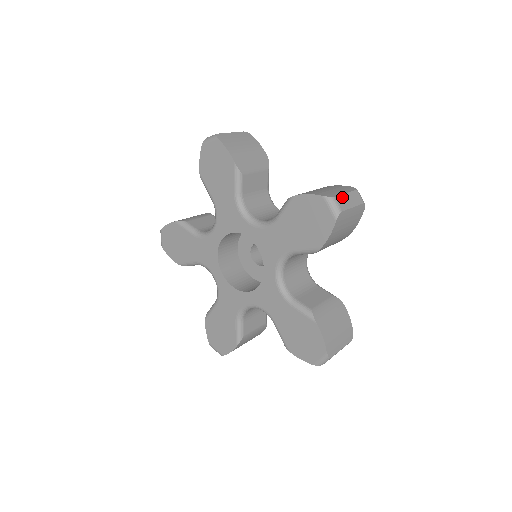
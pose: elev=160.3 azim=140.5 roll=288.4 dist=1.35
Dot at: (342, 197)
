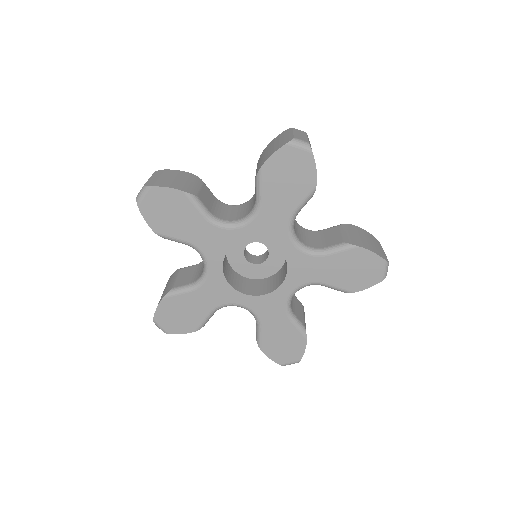
Dot at: (296, 135)
